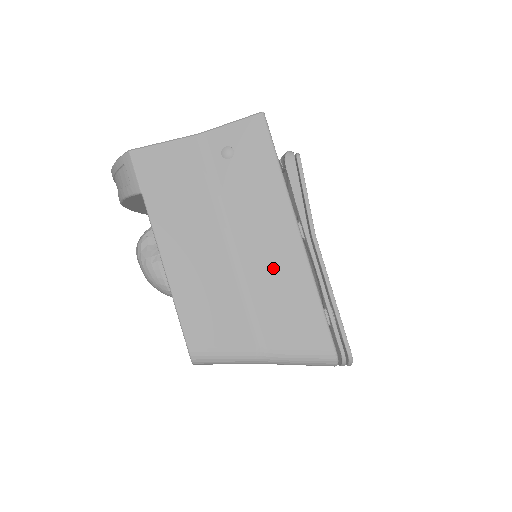
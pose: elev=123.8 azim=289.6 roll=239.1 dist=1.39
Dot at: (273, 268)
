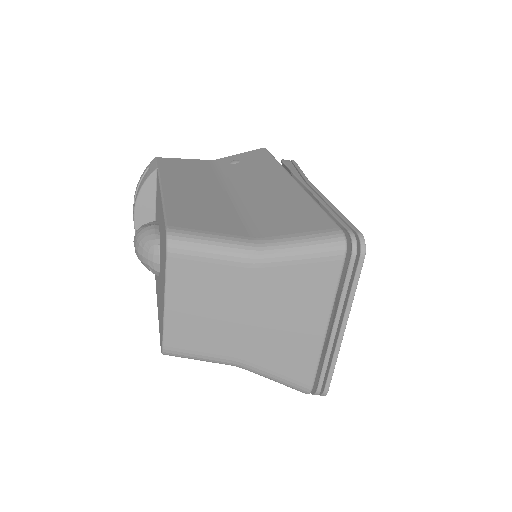
Dot at: (269, 196)
